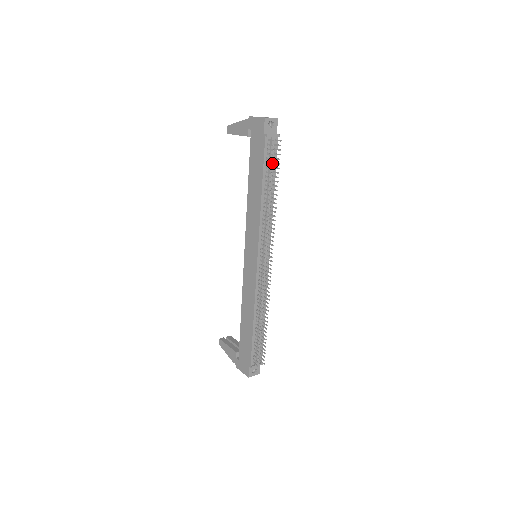
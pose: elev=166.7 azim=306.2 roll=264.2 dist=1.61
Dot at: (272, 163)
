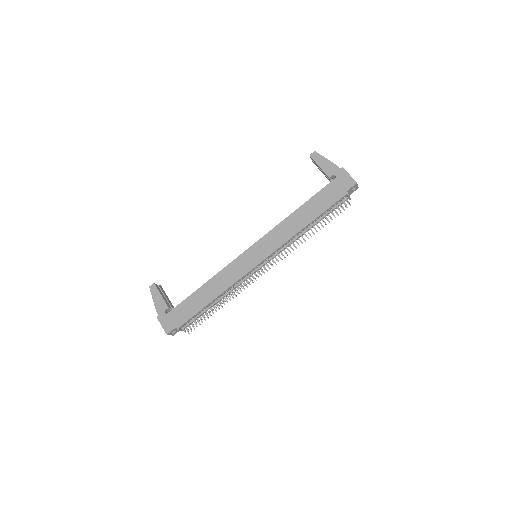
Dot at: occluded
